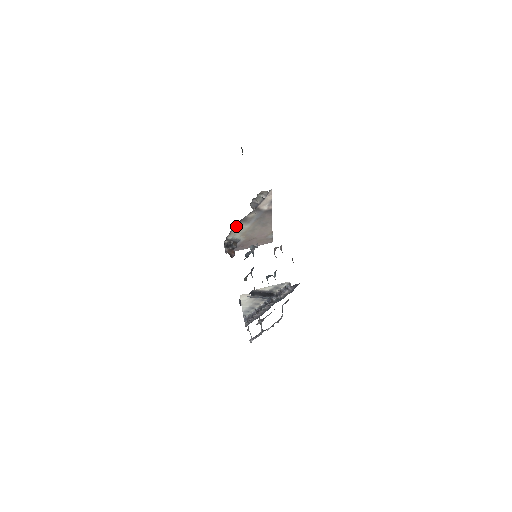
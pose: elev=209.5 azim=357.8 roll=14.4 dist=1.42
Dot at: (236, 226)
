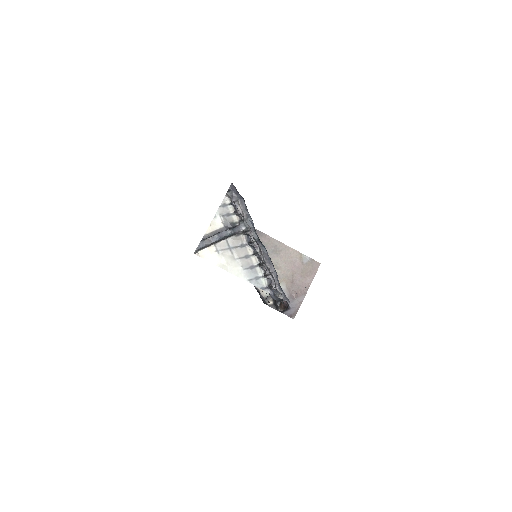
Dot at: occluded
